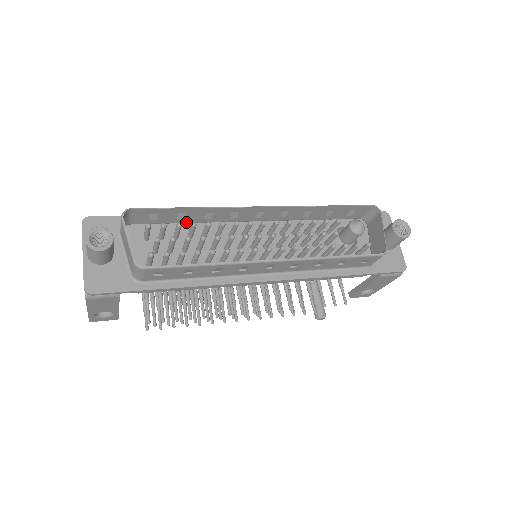
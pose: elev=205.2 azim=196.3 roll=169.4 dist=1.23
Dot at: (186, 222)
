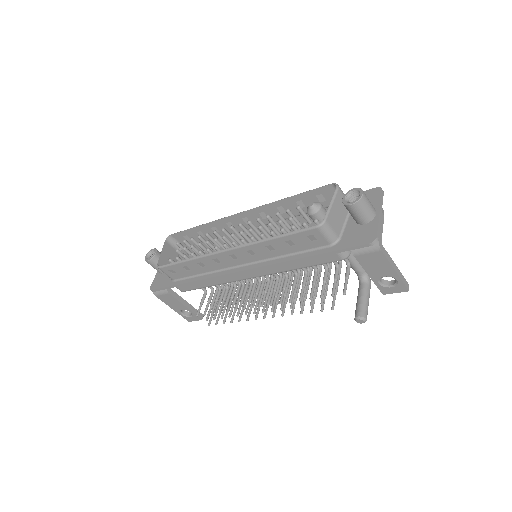
Dot at: occluded
